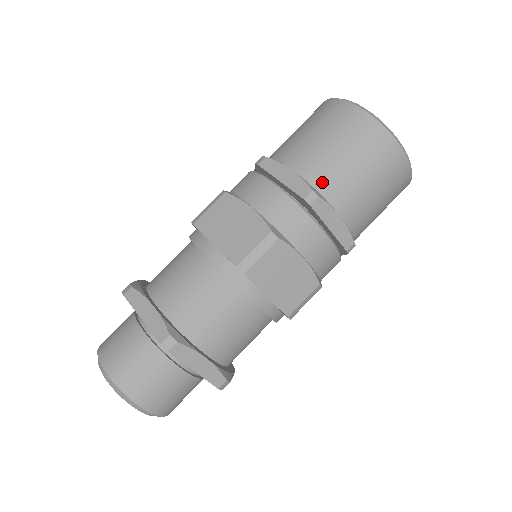
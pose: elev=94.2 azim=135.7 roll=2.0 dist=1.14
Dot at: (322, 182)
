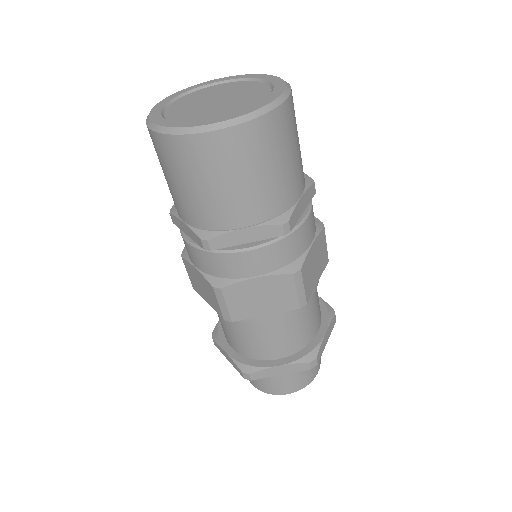
Dot at: (274, 207)
